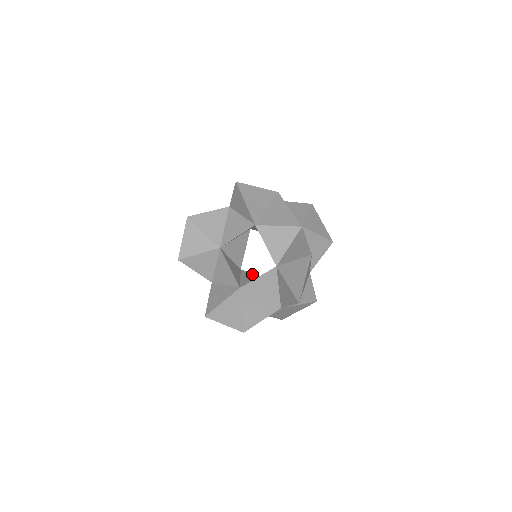
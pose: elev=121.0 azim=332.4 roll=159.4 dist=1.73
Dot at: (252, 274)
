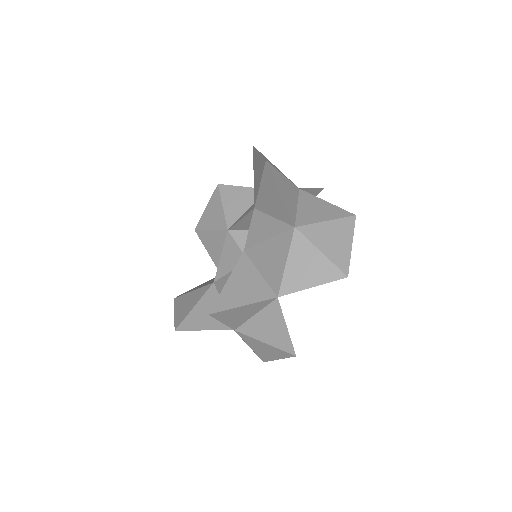
Dot at: occluded
